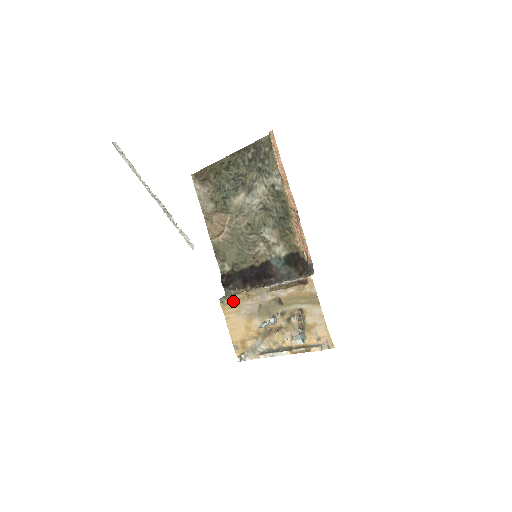
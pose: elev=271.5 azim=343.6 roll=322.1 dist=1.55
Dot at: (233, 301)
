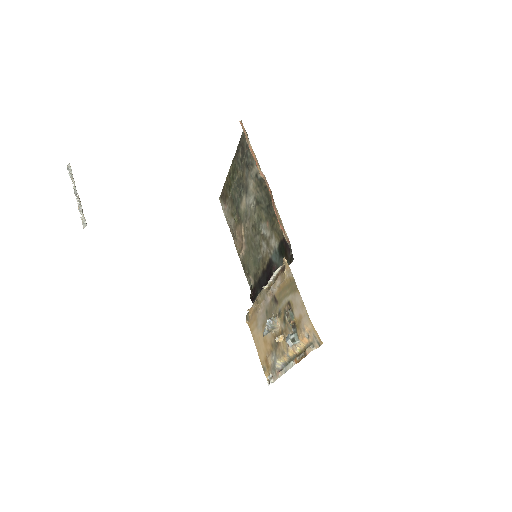
Dot at: (252, 314)
